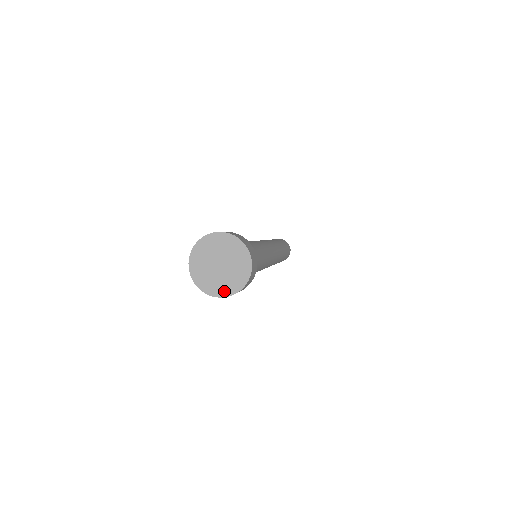
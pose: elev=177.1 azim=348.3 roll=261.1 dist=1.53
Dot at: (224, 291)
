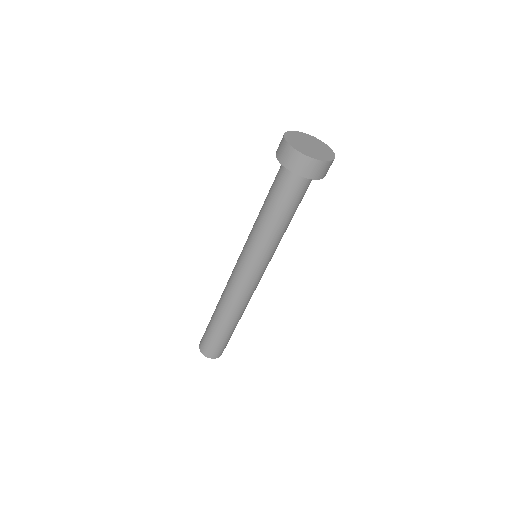
Dot at: (329, 156)
